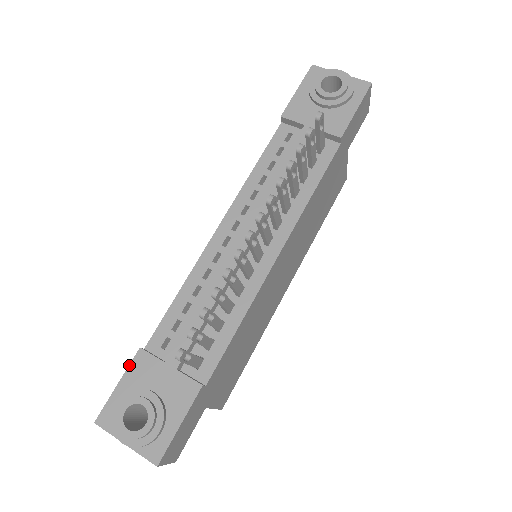
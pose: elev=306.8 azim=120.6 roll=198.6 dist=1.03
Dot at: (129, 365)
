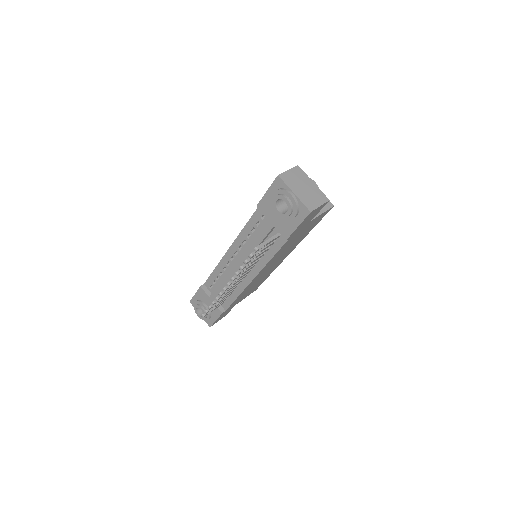
Dot at: (197, 290)
